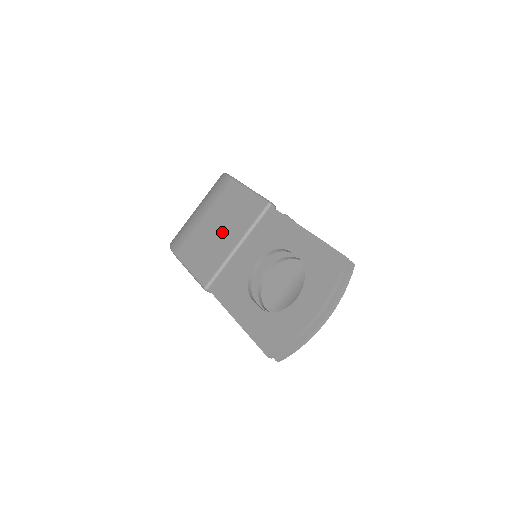
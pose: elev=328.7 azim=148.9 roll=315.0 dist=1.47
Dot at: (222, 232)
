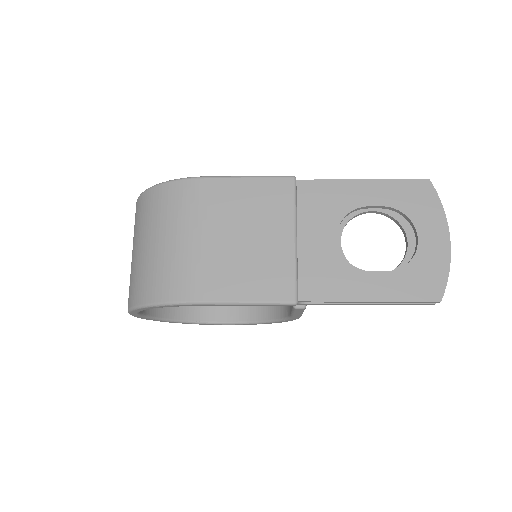
Dot at: (256, 236)
